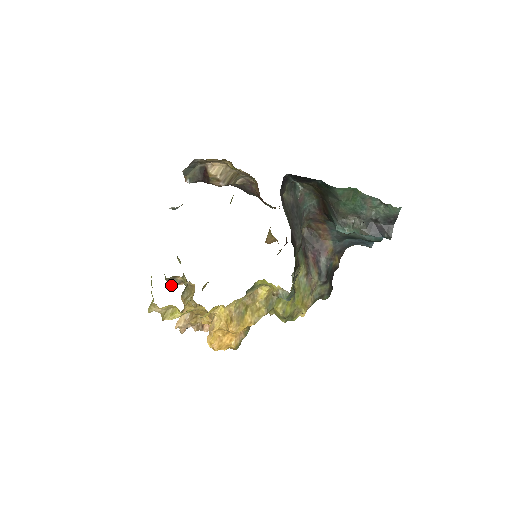
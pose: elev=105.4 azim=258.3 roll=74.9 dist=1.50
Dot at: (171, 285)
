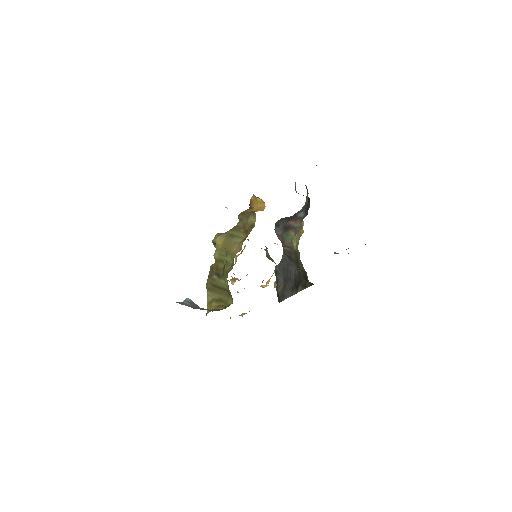
Dot at: occluded
